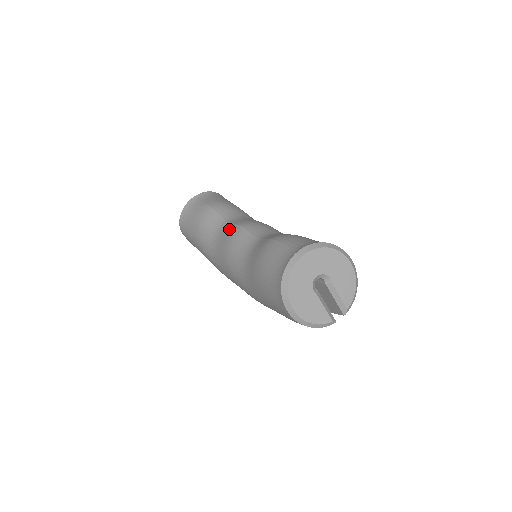
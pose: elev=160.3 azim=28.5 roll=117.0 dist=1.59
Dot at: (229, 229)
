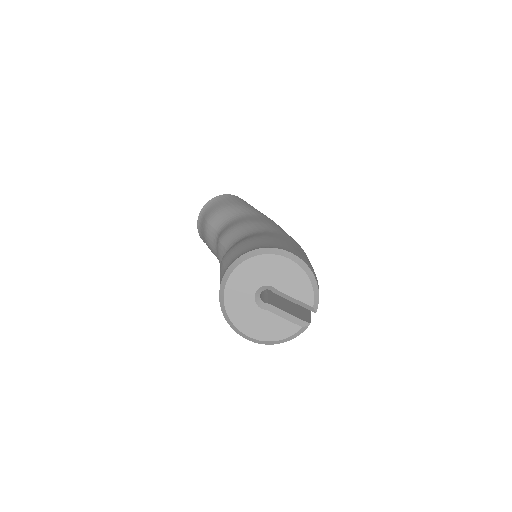
Dot at: occluded
